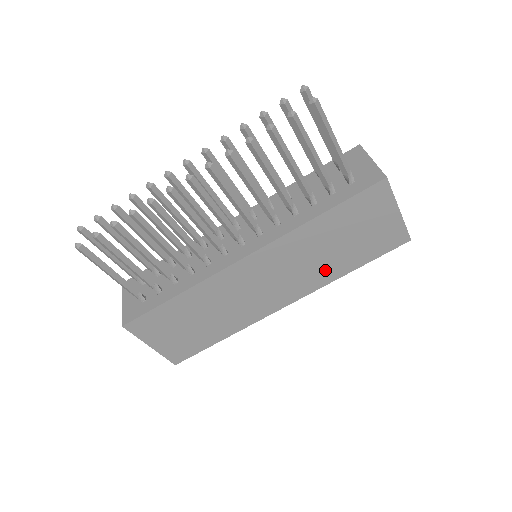
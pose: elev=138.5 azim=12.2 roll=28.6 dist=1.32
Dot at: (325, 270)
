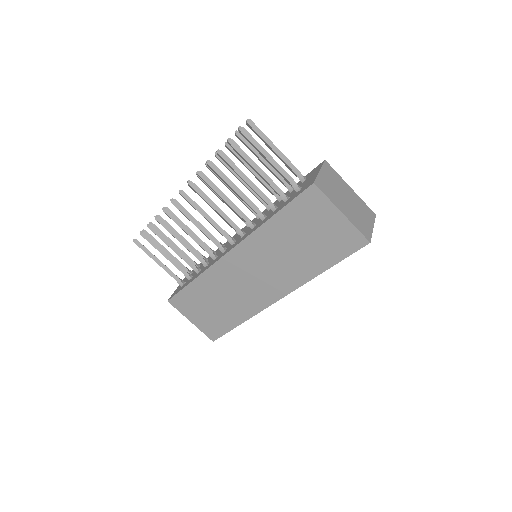
Dot at: (299, 268)
